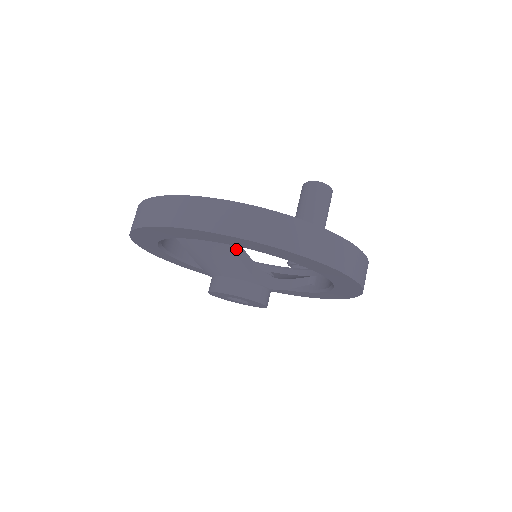
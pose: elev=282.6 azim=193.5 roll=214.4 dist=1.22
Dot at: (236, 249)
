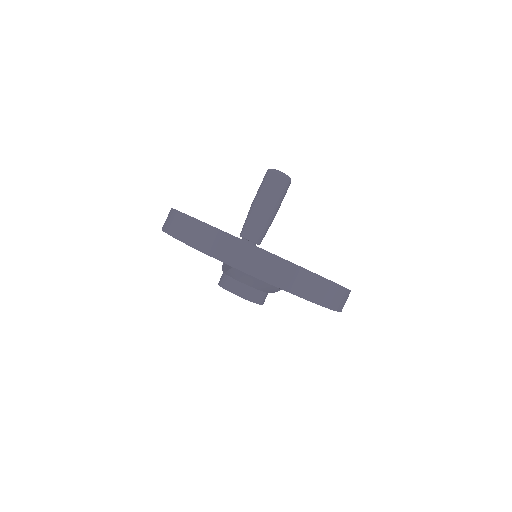
Dot at: occluded
